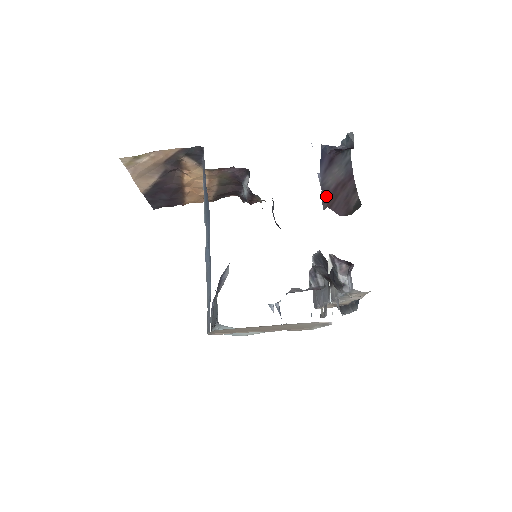
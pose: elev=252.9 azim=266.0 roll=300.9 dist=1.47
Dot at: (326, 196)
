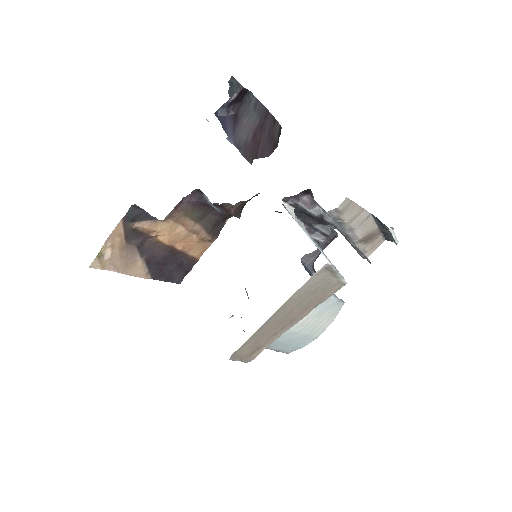
Dot at: (247, 151)
